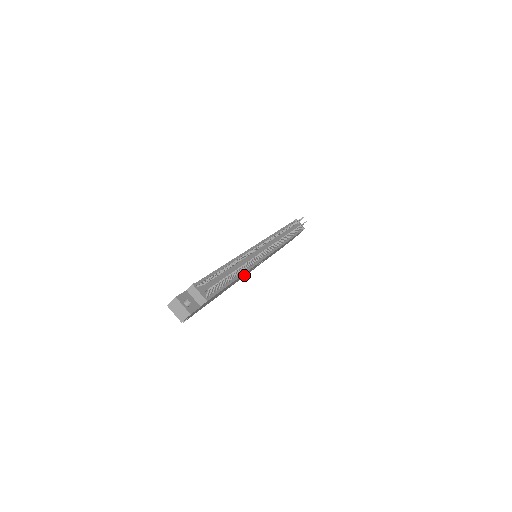
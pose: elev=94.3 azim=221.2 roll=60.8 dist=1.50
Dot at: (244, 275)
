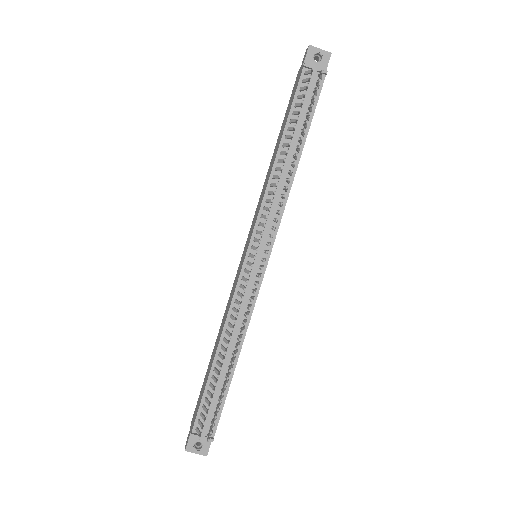
Dot at: occluded
